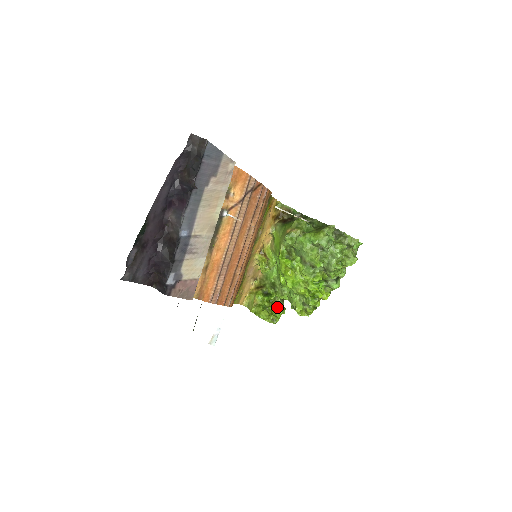
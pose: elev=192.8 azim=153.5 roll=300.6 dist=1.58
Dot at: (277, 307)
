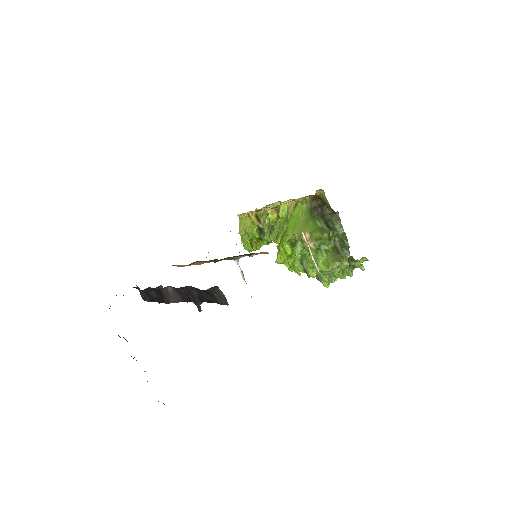
Dot at: (265, 240)
